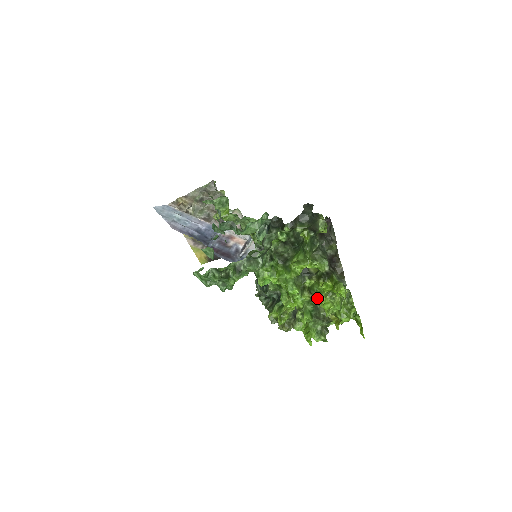
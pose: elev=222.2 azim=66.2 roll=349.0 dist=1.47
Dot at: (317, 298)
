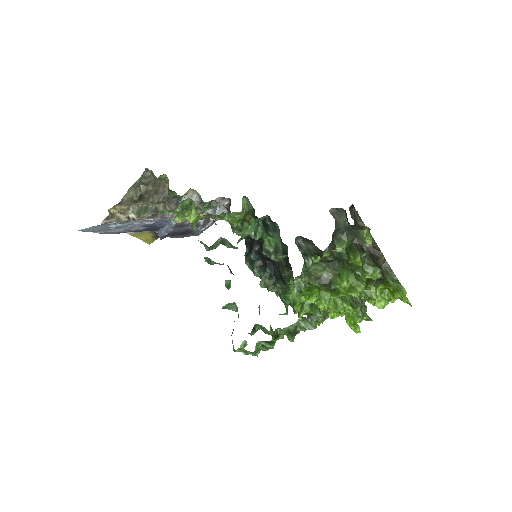
Dot at: (366, 299)
